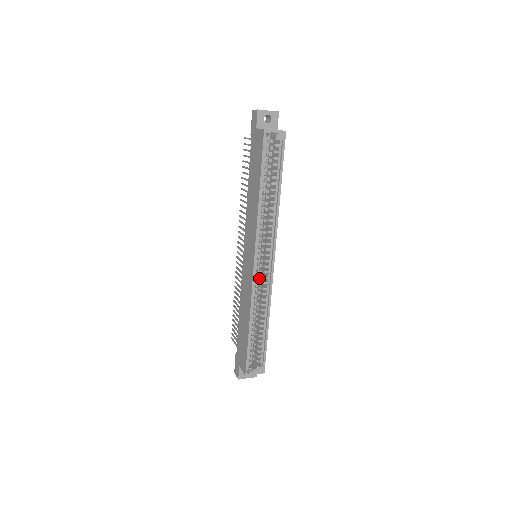
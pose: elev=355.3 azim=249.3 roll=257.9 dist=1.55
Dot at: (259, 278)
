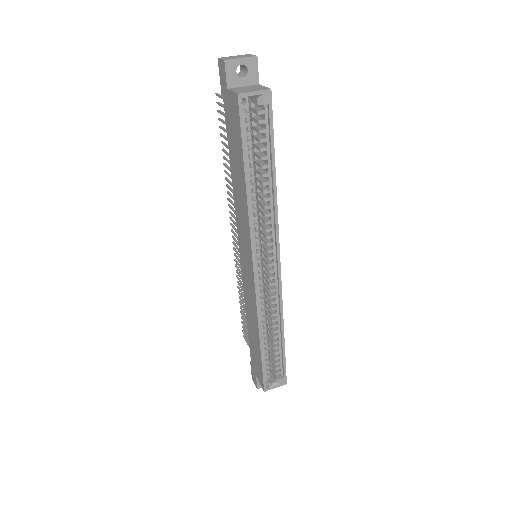
Dot at: (264, 282)
